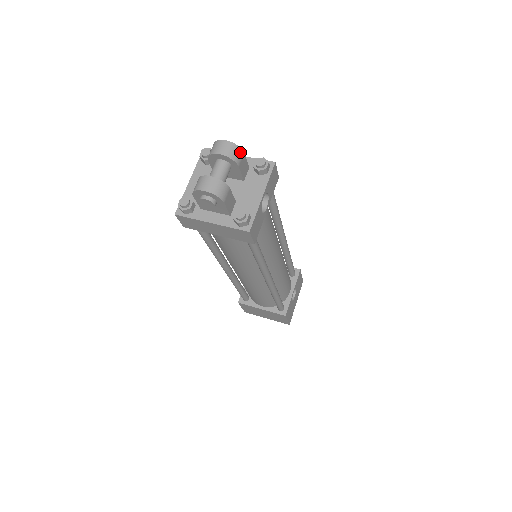
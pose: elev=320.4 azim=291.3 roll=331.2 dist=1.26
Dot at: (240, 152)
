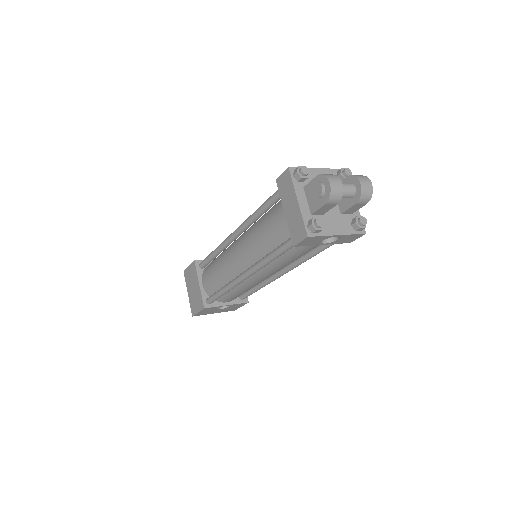
Dot at: (367, 200)
